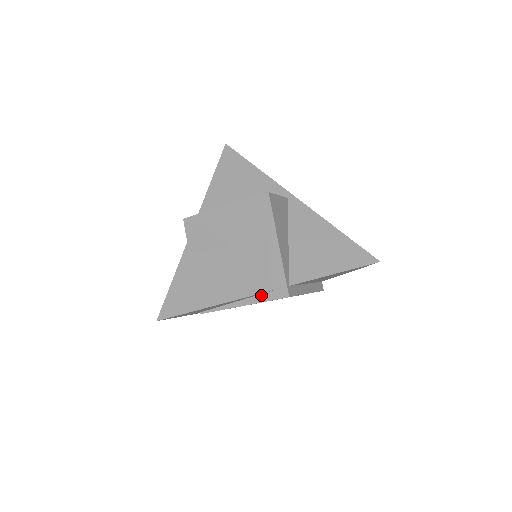
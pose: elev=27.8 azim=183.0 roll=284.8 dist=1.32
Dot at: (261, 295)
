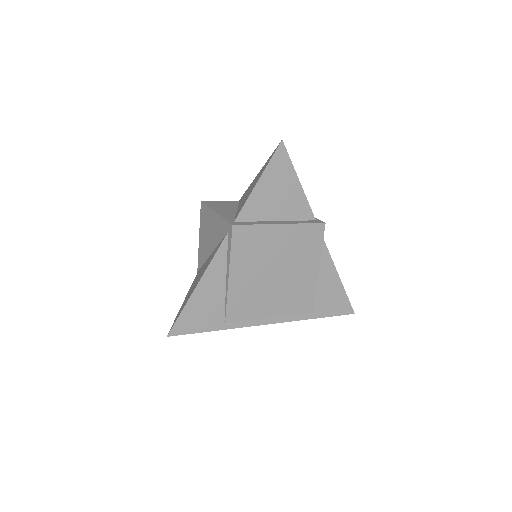
Dot at: (228, 251)
